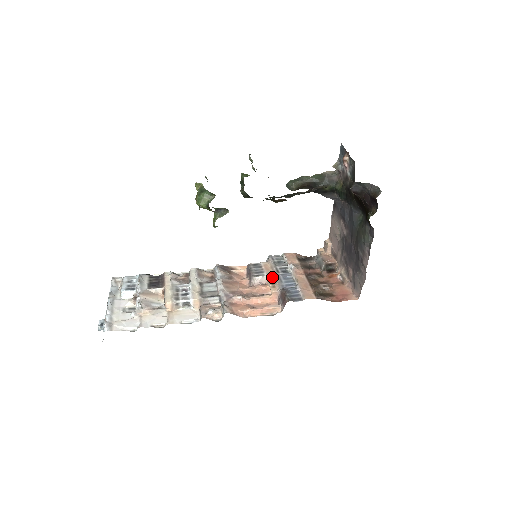
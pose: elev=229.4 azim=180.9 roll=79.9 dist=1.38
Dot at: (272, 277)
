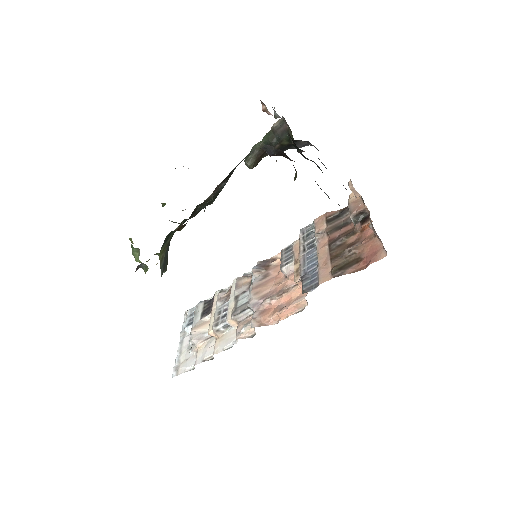
Dot at: (298, 261)
